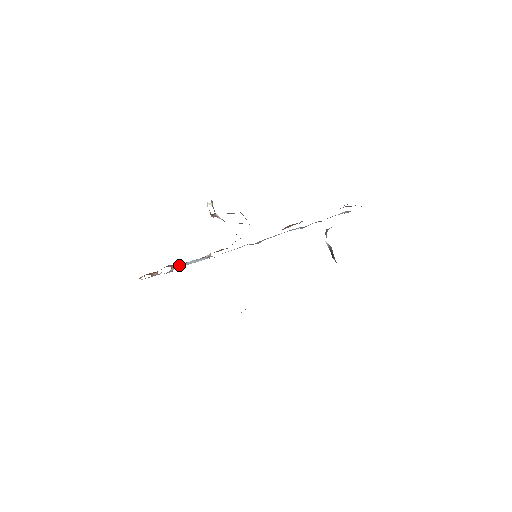
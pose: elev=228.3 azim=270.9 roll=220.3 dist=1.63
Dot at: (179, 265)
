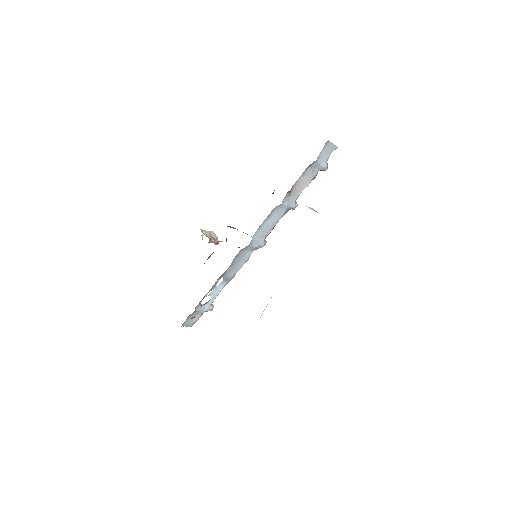
Dot at: (210, 300)
